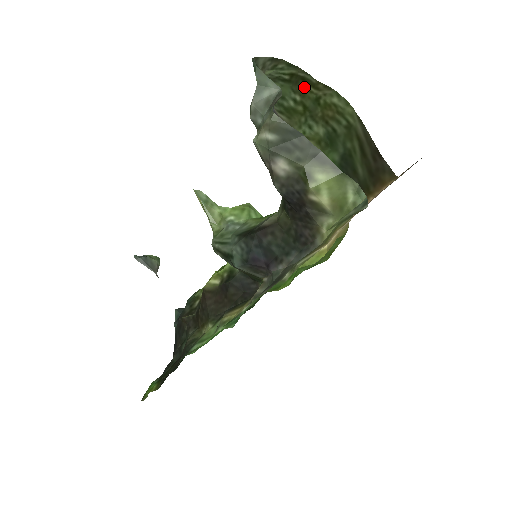
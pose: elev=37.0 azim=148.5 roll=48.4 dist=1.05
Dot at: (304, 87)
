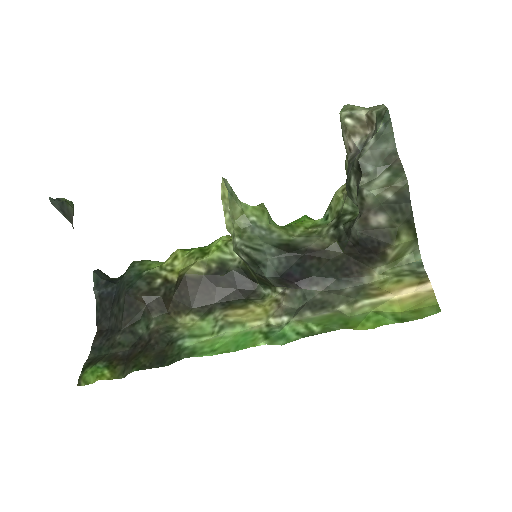
Dot at: occluded
